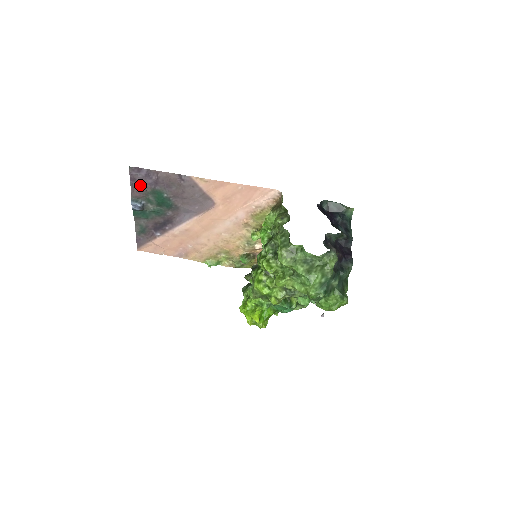
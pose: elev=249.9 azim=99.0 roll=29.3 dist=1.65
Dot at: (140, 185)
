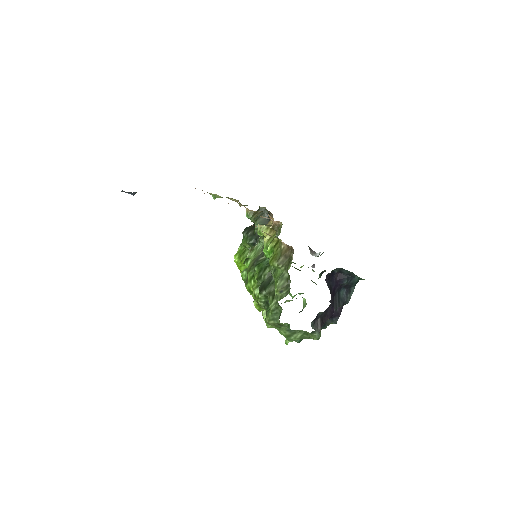
Dot at: occluded
